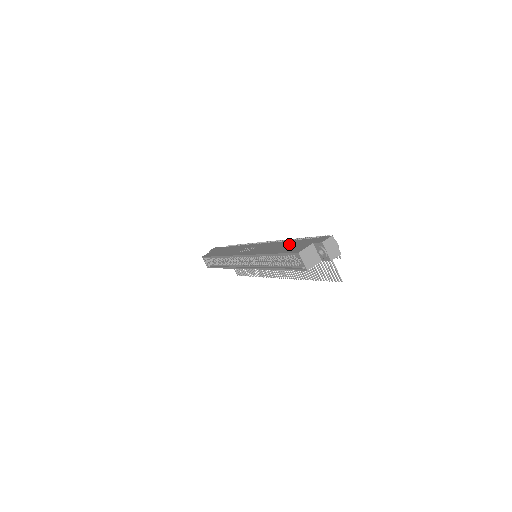
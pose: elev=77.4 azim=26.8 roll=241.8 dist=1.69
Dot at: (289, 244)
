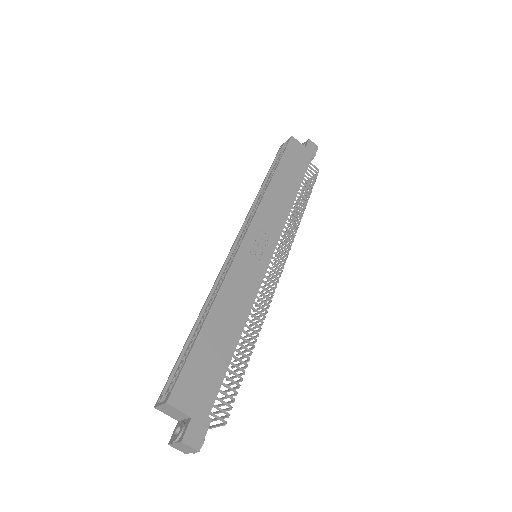
Dot at: (221, 352)
